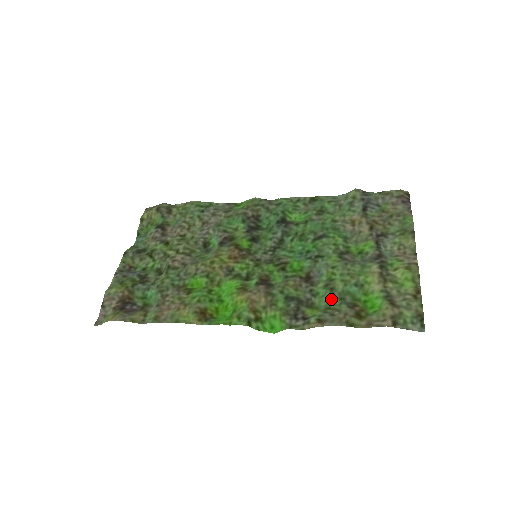
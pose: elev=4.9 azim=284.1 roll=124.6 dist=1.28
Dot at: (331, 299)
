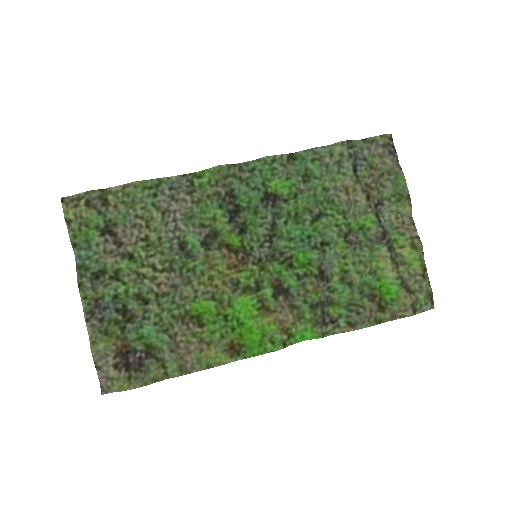
Dot at: (352, 295)
